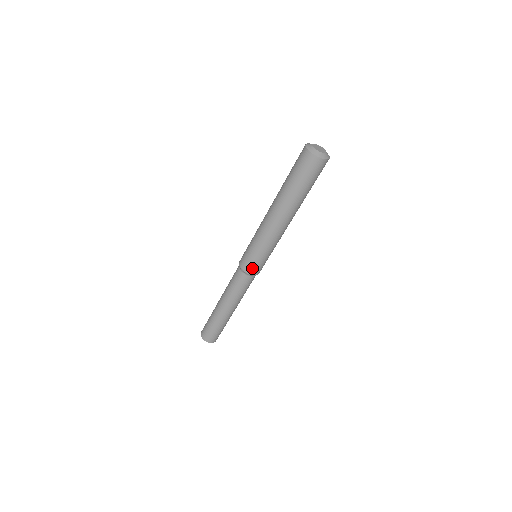
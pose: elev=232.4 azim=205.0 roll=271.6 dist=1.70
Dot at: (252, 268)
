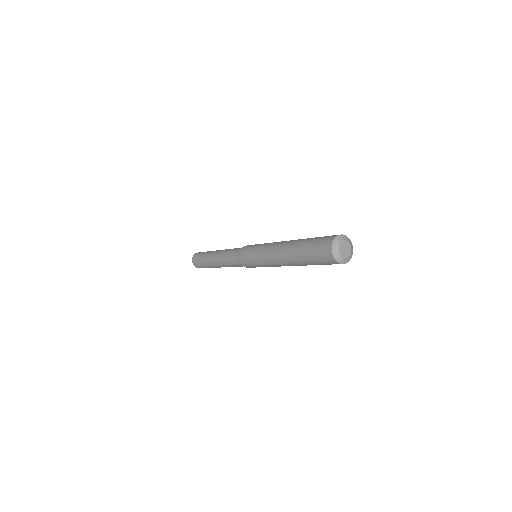
Dot at: (247, 266)
